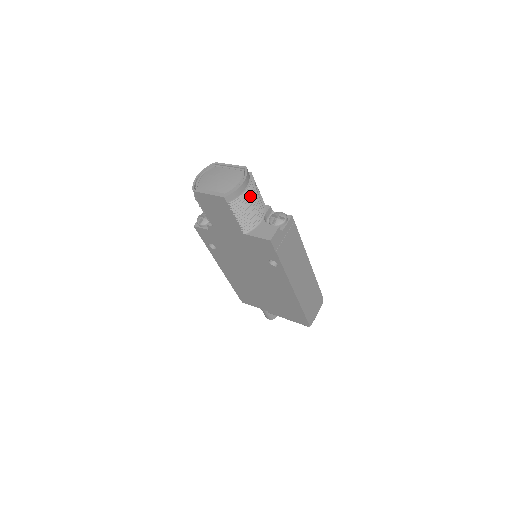
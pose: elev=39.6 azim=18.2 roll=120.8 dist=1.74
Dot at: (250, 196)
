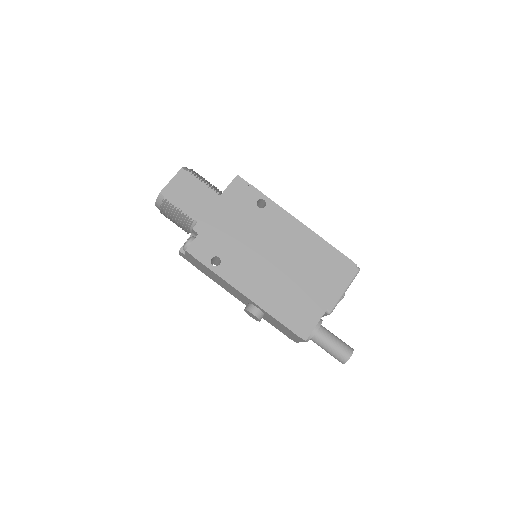
Dot at: occluded
